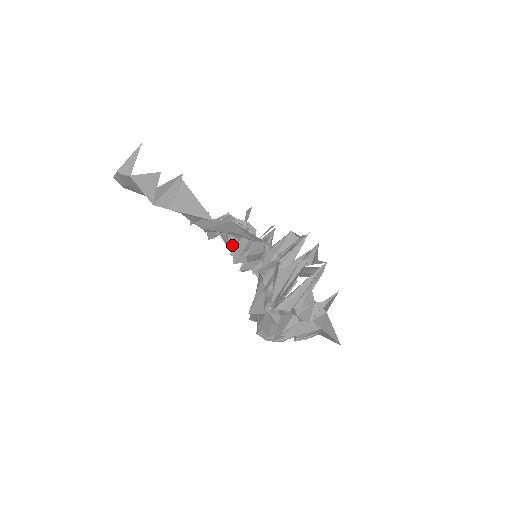
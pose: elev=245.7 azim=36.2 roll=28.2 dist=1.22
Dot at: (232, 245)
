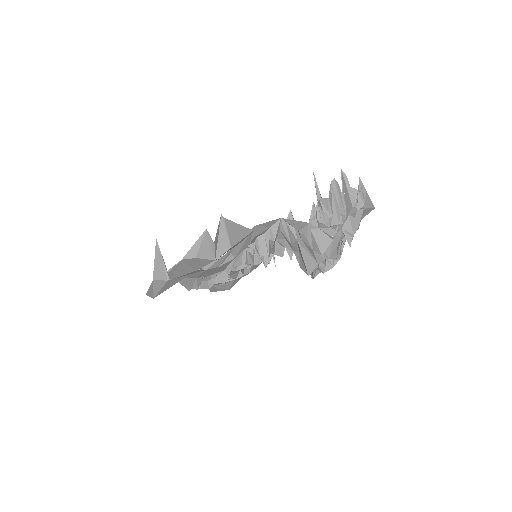
Dot at: (244, 261)
